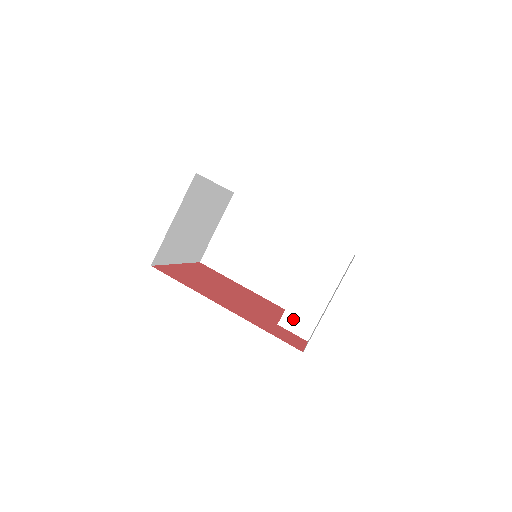
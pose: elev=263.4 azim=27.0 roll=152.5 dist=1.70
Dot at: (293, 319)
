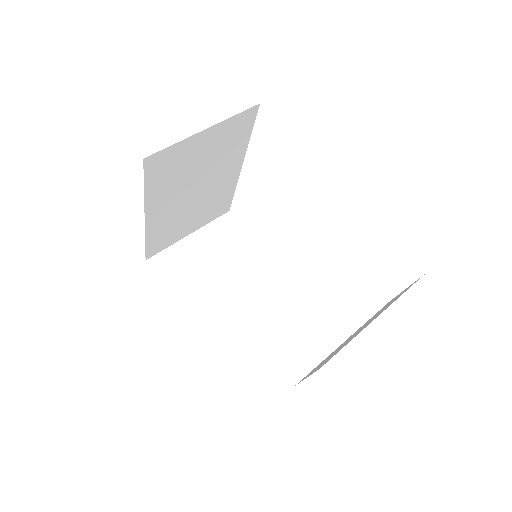
Dot at: (285, 345)
